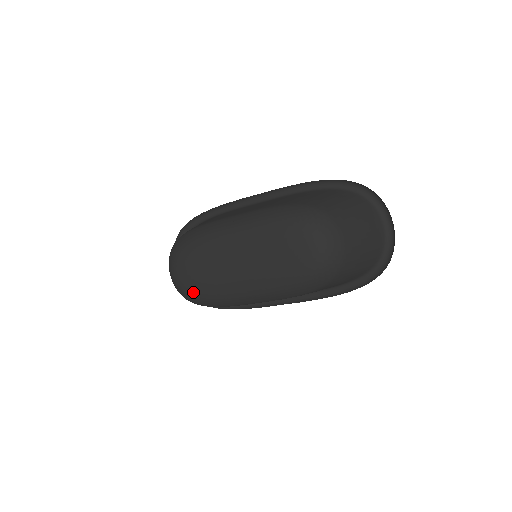
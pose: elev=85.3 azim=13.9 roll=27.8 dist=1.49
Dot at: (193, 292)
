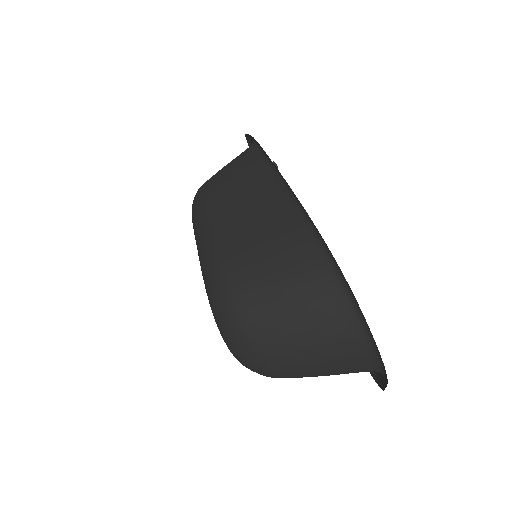
Dot at: occluded
